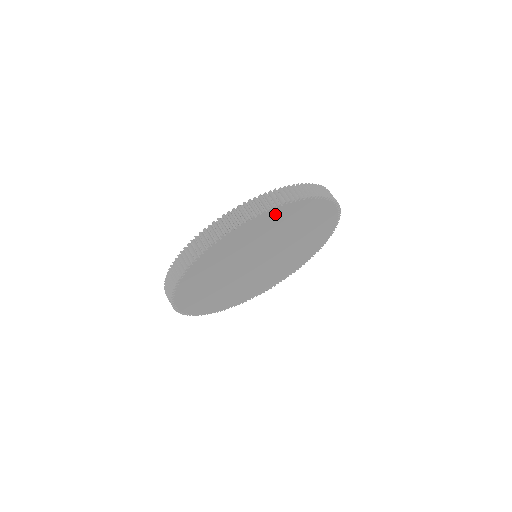
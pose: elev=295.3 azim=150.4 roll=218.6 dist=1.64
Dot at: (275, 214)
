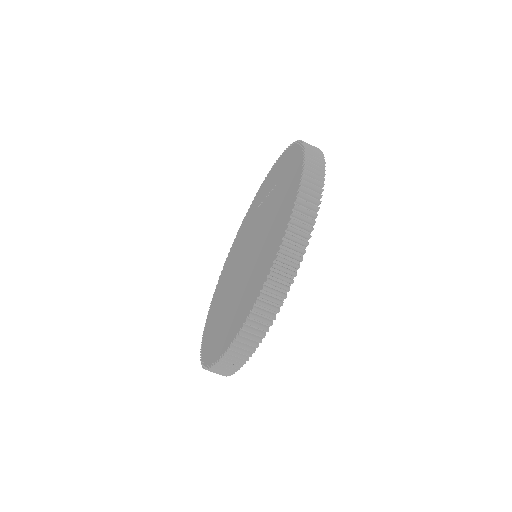
Dot at: occluded
